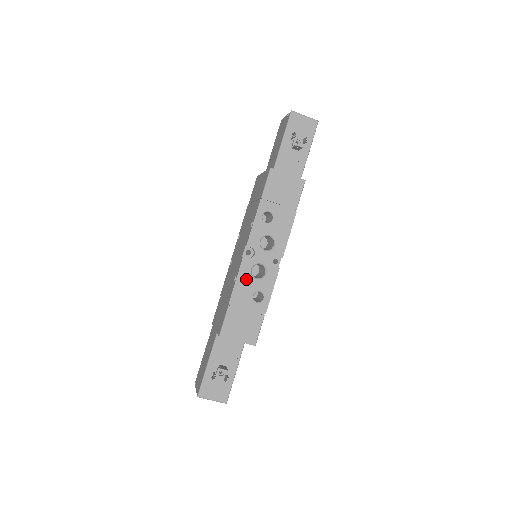
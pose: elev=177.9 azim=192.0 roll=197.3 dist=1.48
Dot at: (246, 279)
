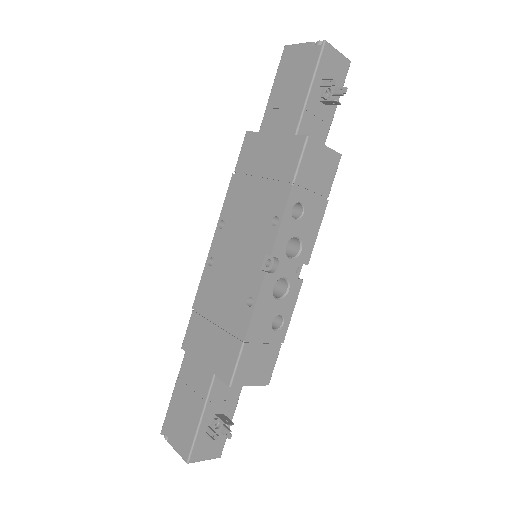
Dot at: (266, 302)
